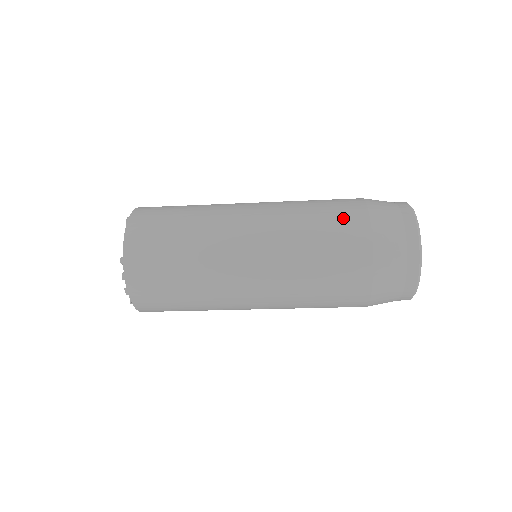
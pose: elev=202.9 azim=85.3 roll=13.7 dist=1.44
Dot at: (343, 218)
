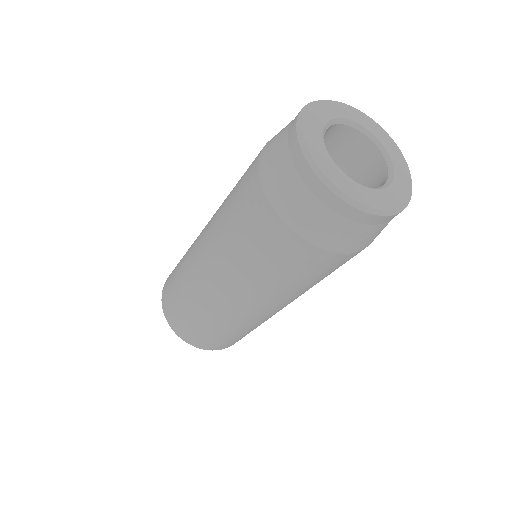
Dot at: (243, 194)
